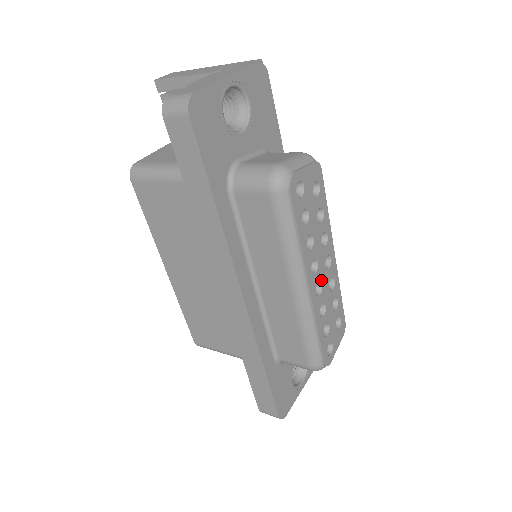
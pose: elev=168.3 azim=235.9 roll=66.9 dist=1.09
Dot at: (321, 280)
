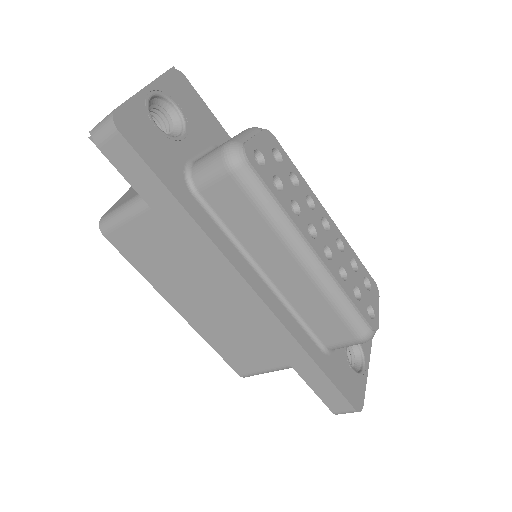
Dot at: (326, 243)
